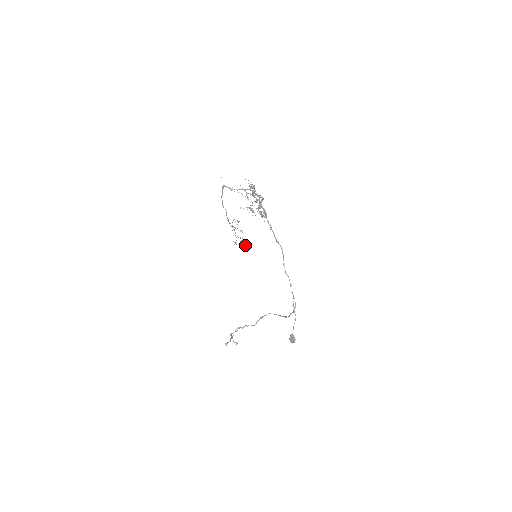
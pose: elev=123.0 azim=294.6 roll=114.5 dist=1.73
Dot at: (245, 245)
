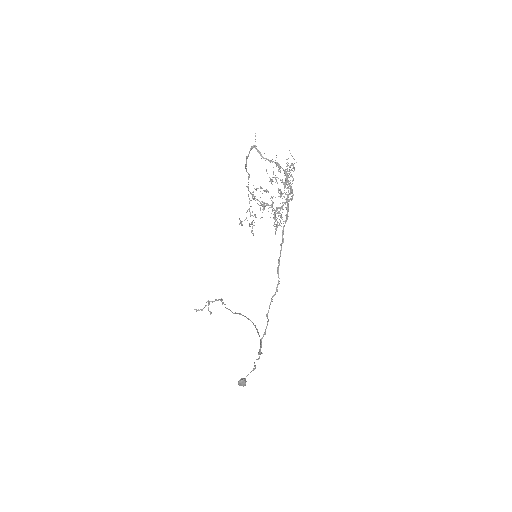
Dot at: occluded
